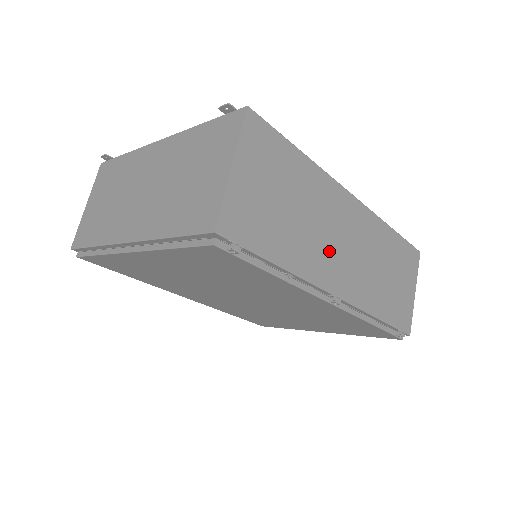
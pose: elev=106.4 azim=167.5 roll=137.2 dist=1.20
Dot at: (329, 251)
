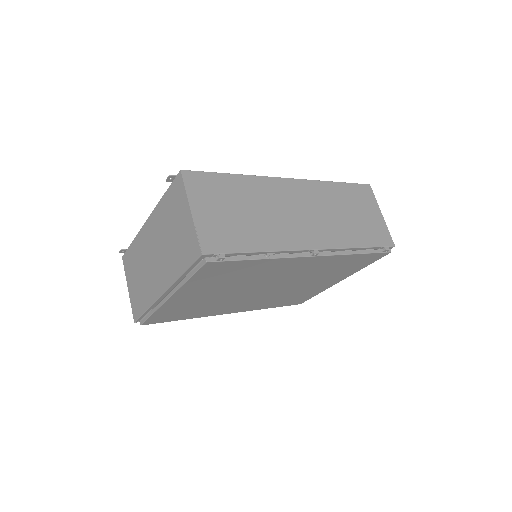
Dot at: (290, 224)
